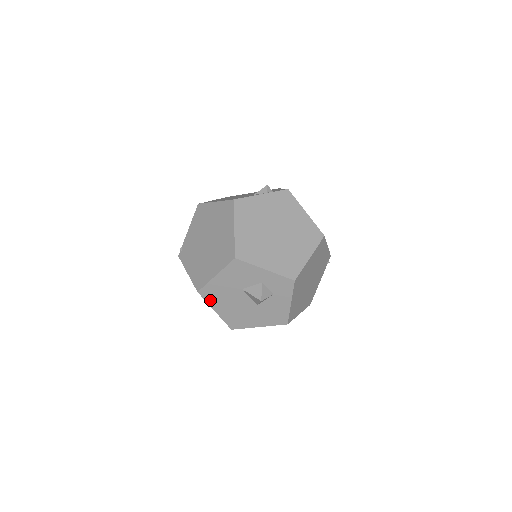
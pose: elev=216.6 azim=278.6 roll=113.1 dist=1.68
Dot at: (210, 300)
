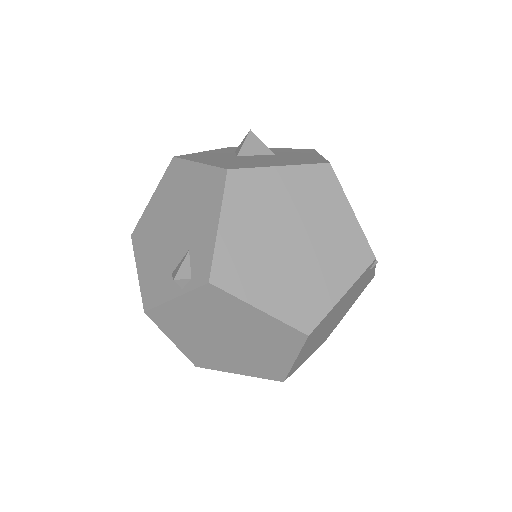
Dot at: occluded
